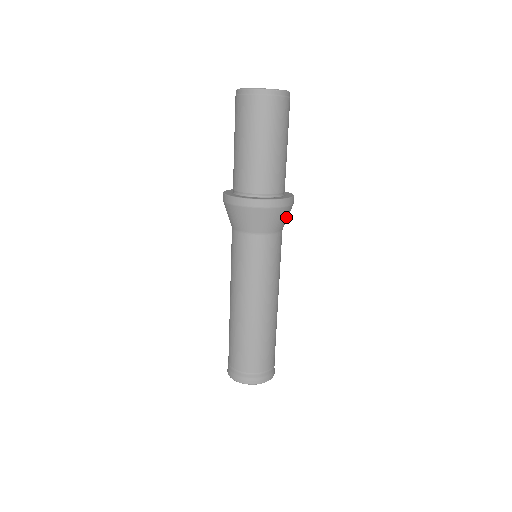
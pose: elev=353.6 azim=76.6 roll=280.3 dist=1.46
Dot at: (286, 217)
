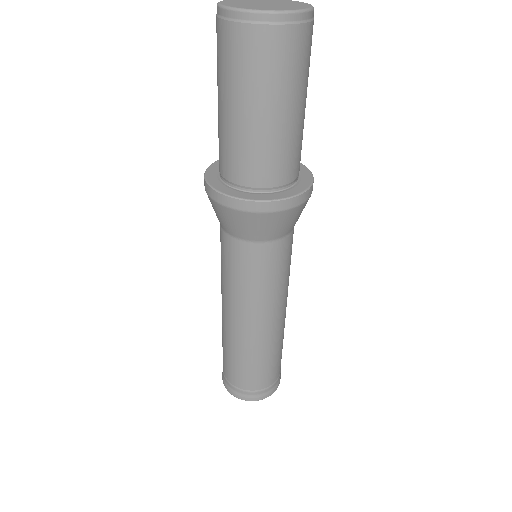
Dot at: (297, 216)
